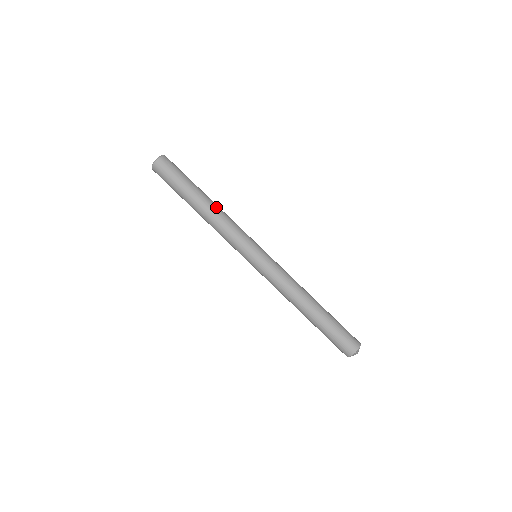
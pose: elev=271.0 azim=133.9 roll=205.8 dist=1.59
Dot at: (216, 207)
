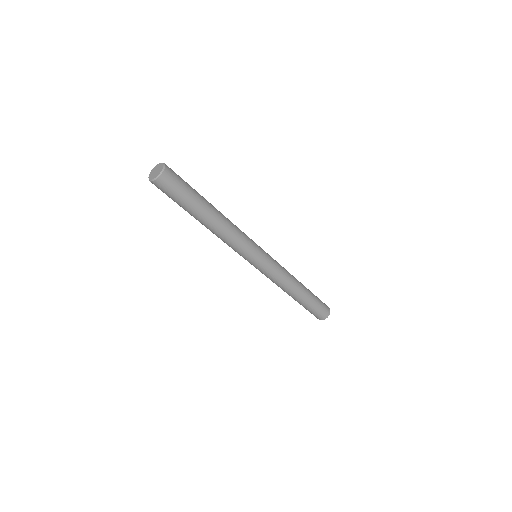
Dot at: (219, 227)
